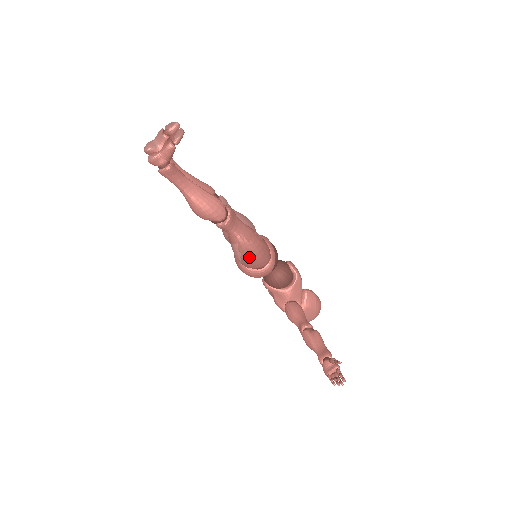
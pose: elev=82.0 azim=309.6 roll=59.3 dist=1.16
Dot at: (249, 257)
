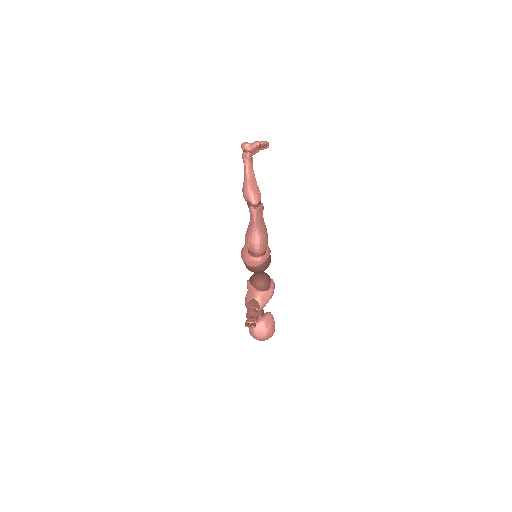
Dot at: (253, 239)
